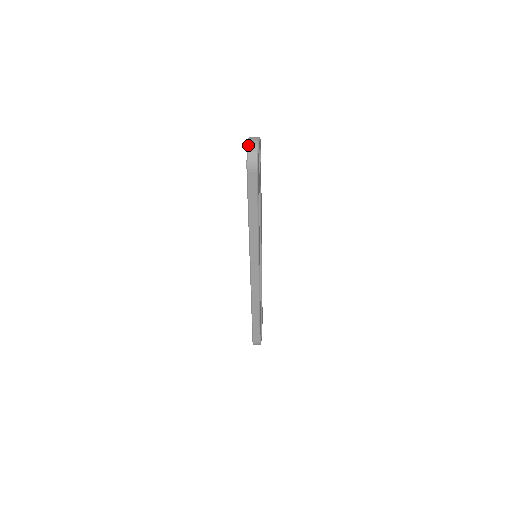
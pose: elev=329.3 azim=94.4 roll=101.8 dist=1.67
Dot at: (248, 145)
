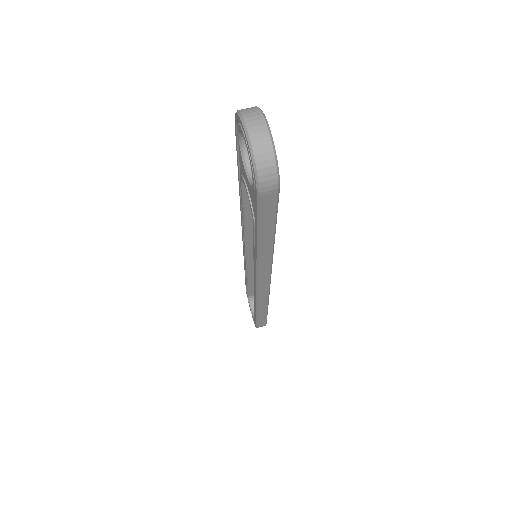
Dot at: (251, 146)
